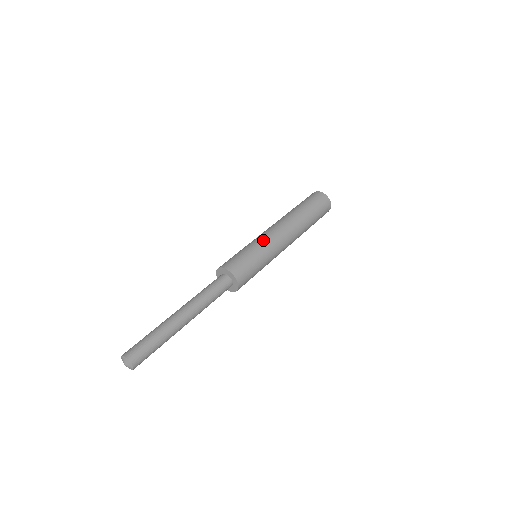
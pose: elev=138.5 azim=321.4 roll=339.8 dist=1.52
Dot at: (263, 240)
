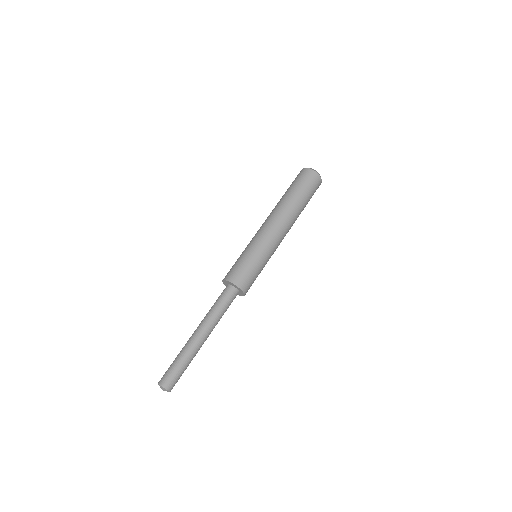
Dot at: (259, 242)
